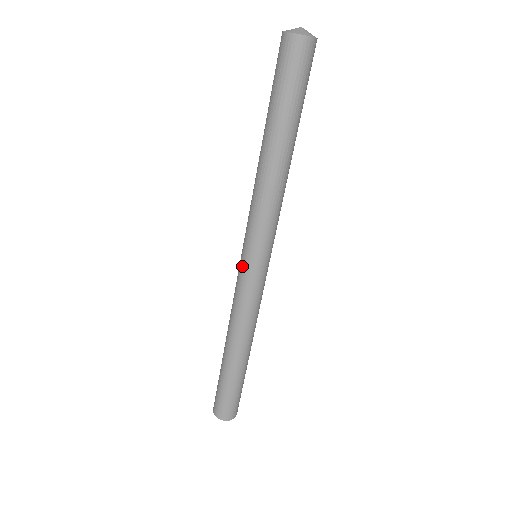
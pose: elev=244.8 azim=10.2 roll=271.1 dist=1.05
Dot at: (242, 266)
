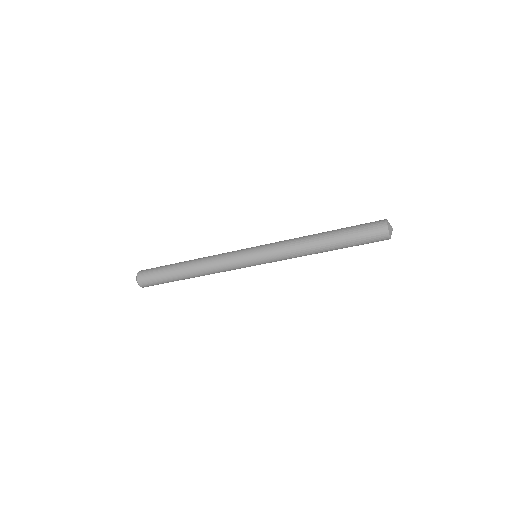
Dot at: (247, 256)
